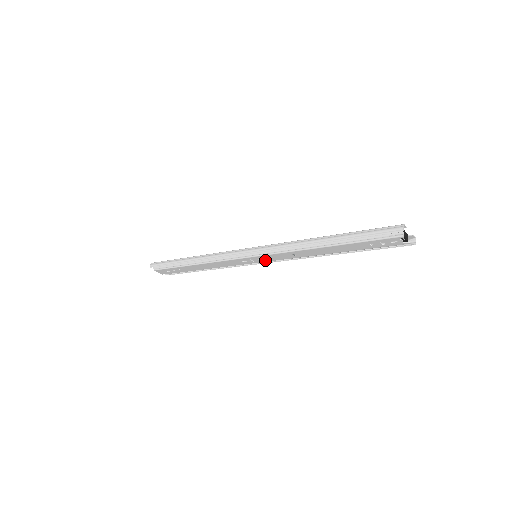
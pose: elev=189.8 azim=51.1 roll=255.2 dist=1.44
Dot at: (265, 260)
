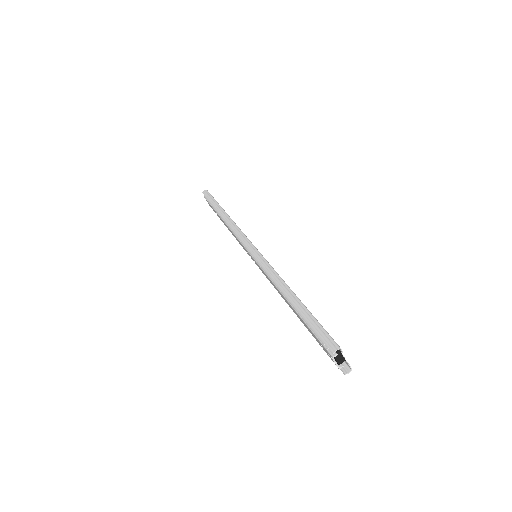
Dot at: occluded
